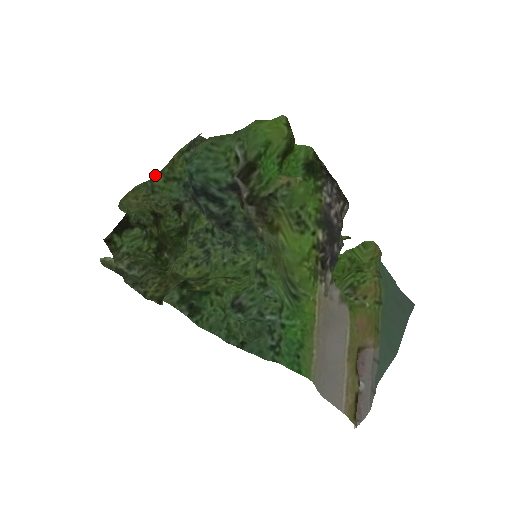
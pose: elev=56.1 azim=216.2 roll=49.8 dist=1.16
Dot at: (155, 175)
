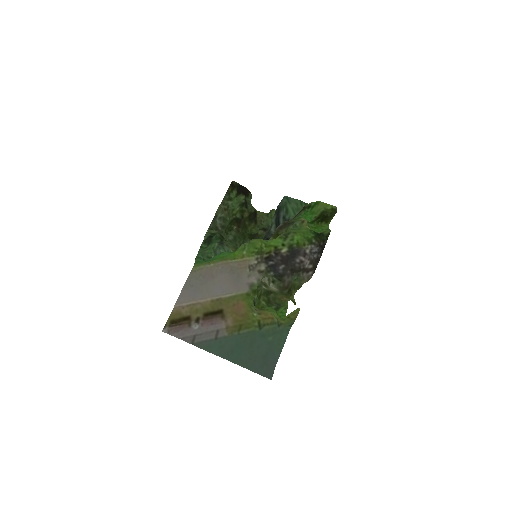
Dot at: occluded
